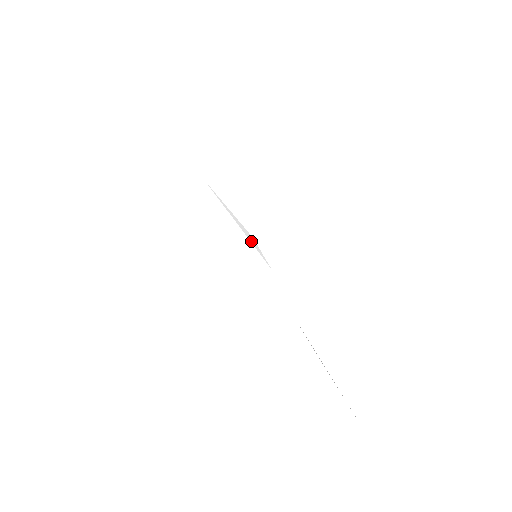
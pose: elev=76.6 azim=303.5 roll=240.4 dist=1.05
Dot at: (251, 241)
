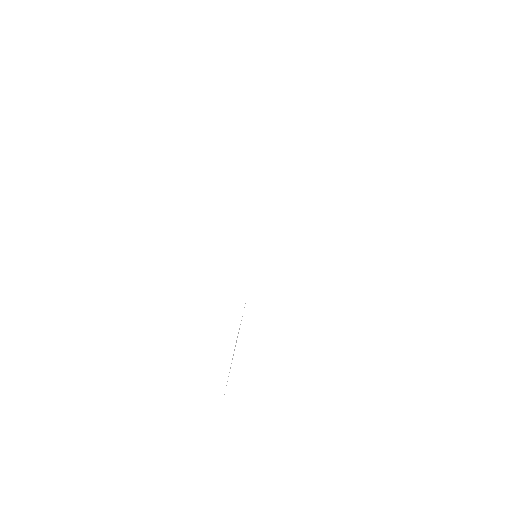
Dot at: (256, 261)
